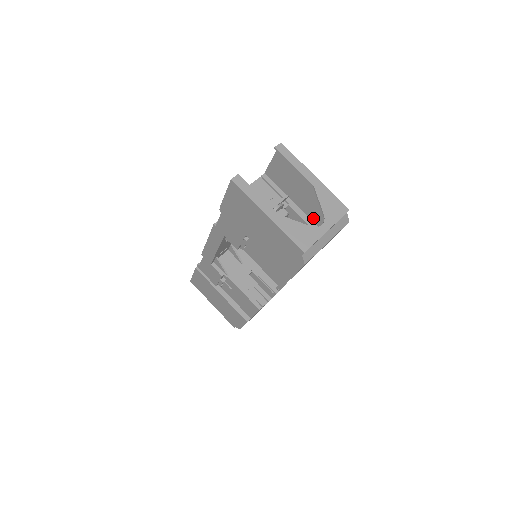
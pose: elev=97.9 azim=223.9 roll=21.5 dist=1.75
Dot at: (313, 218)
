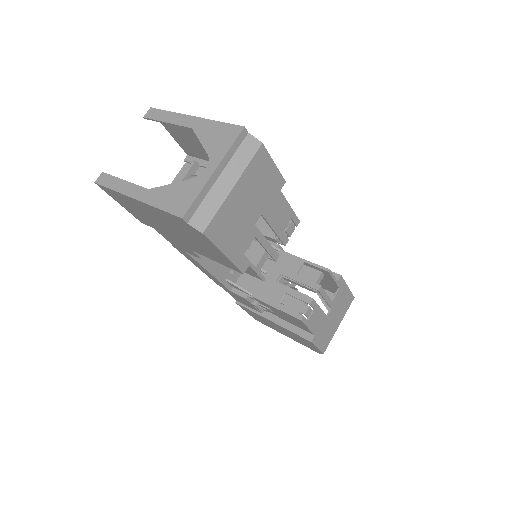
Dot at: occluded
